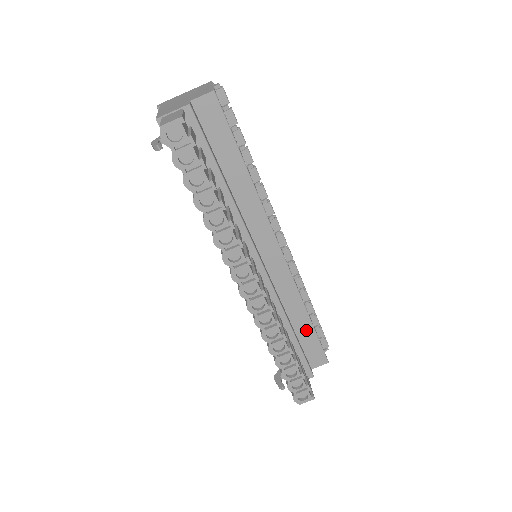
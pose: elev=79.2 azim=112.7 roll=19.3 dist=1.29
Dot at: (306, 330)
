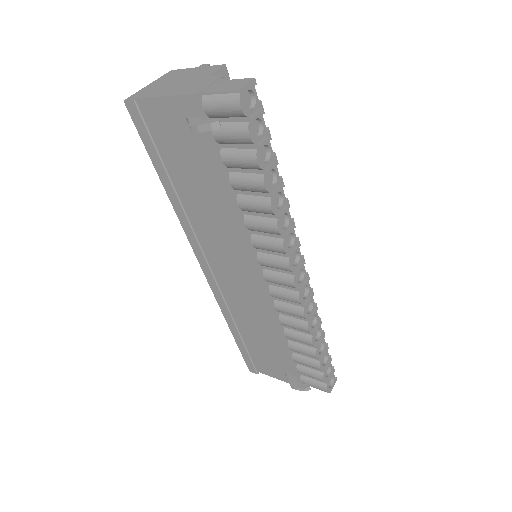
Dot at: occluded
